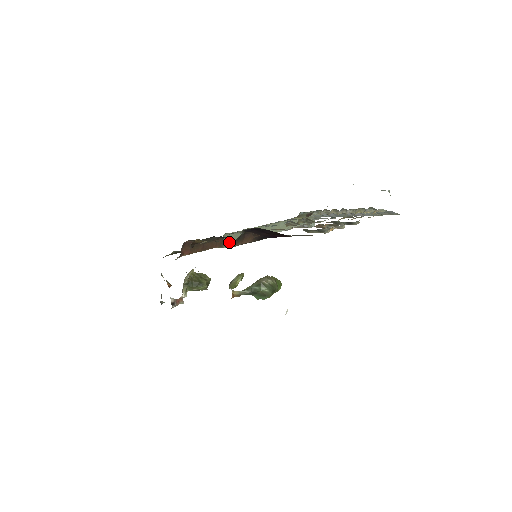
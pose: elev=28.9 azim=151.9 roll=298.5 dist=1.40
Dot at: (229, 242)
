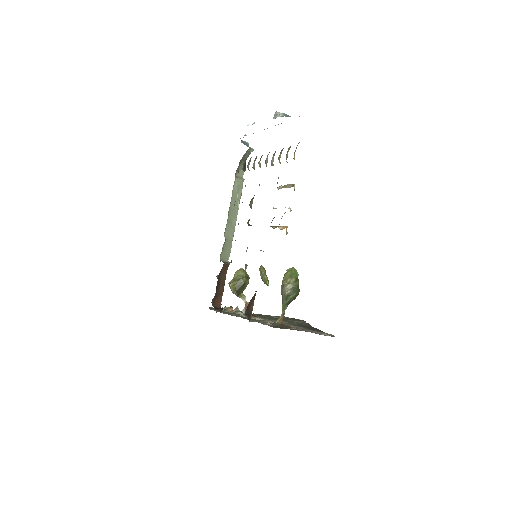
Dot at: (228, 256)
